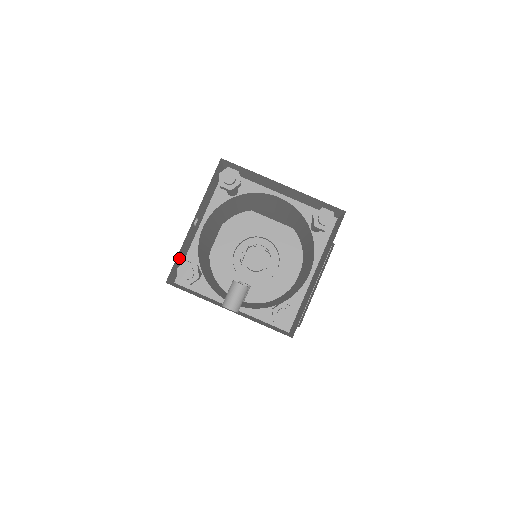
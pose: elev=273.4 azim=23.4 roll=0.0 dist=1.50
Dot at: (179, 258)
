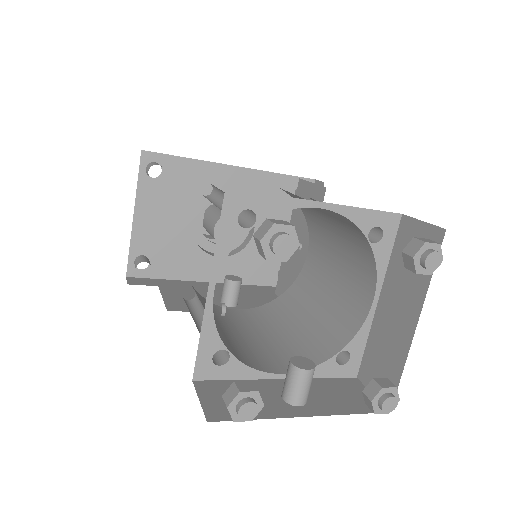
Dot at: occluded
